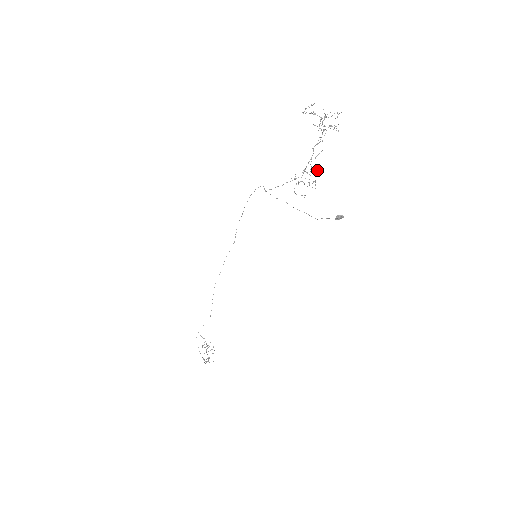
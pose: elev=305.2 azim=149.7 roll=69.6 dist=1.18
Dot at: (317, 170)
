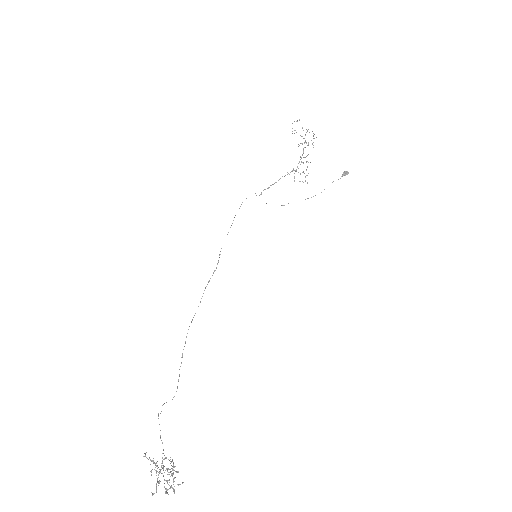
Dot at: occluded
